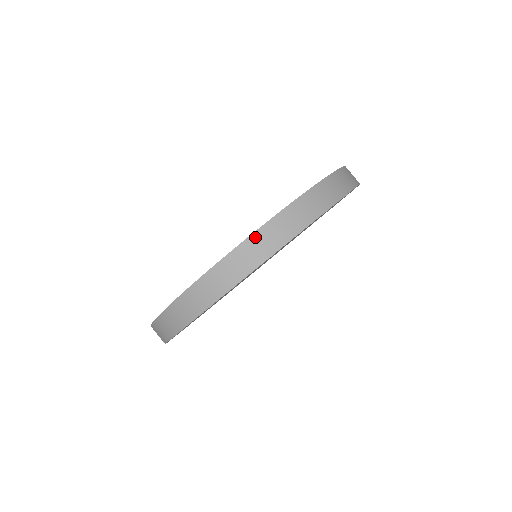
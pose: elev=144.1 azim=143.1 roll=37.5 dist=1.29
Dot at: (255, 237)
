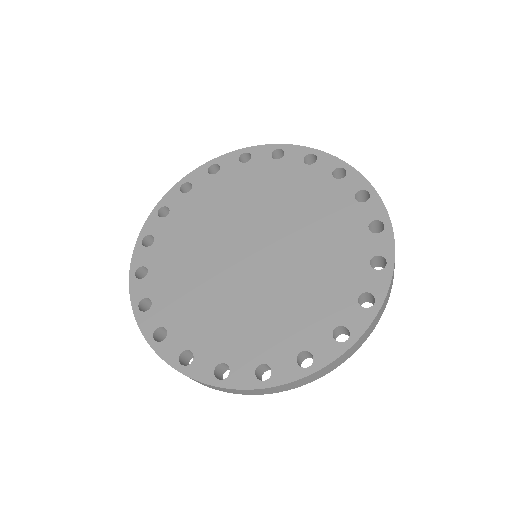
Dot at: (381, 309)
